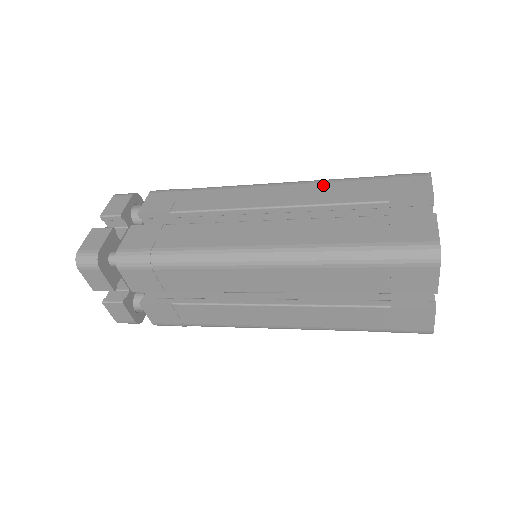
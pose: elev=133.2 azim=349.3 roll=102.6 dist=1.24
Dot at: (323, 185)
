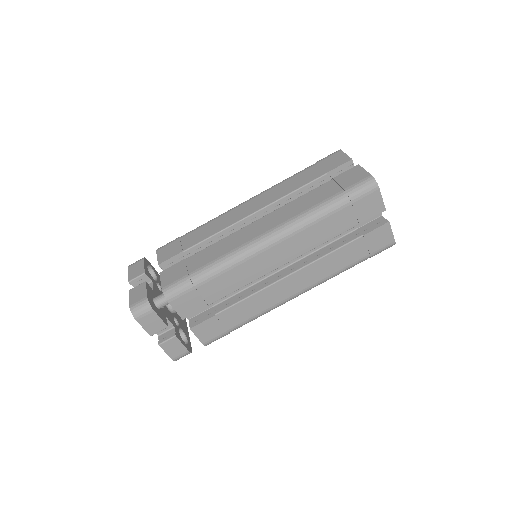
Dot at: (279, 186)
